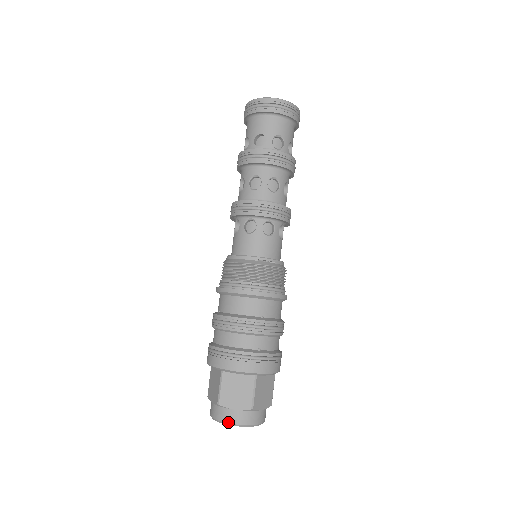
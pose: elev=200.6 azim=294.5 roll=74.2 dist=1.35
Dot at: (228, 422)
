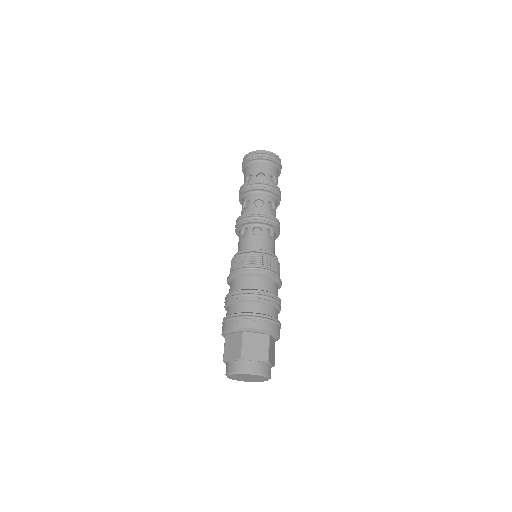
Dot at: (250, 371)
